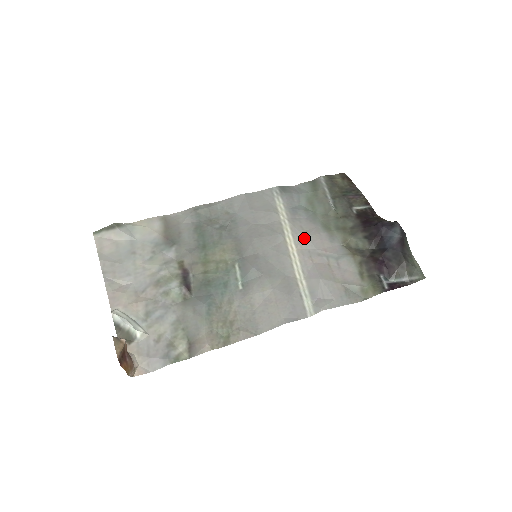
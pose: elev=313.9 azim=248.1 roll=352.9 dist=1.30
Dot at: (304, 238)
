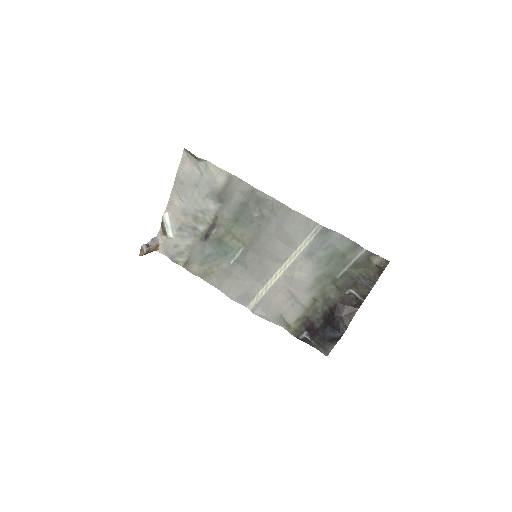
Dot at: (292, 276)
